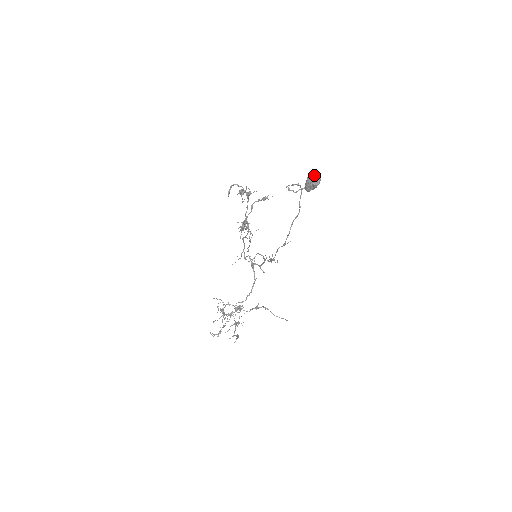
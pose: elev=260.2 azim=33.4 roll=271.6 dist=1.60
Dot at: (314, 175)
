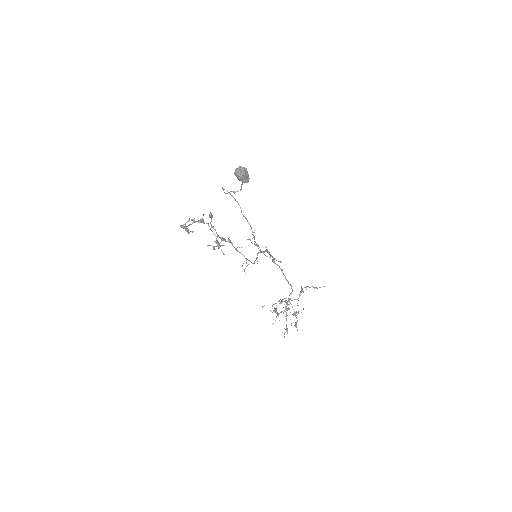
Dot at: (236, 170)
